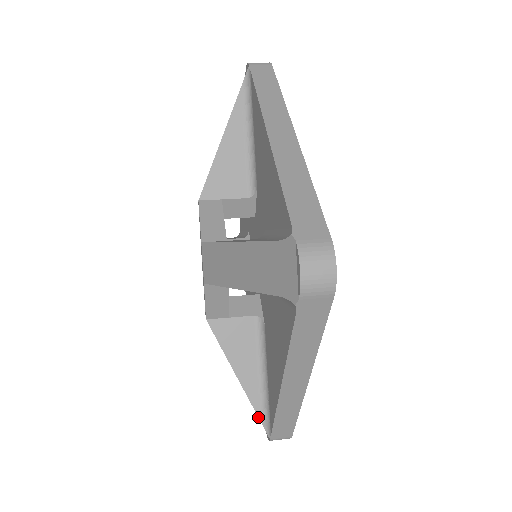
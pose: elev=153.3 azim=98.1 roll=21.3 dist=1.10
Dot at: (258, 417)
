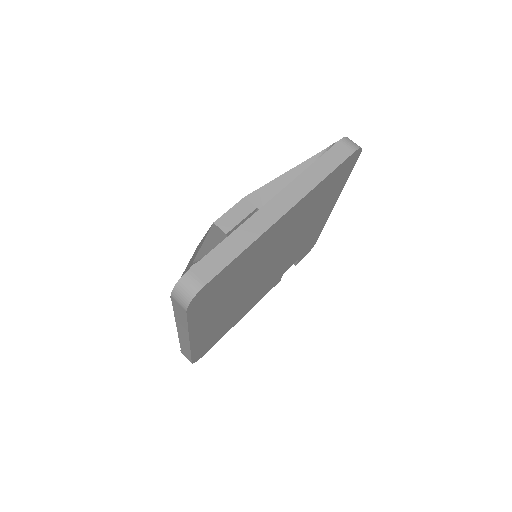
Dot at: occluded
